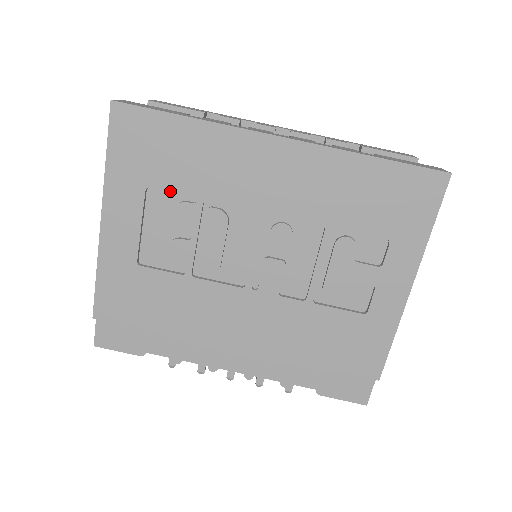
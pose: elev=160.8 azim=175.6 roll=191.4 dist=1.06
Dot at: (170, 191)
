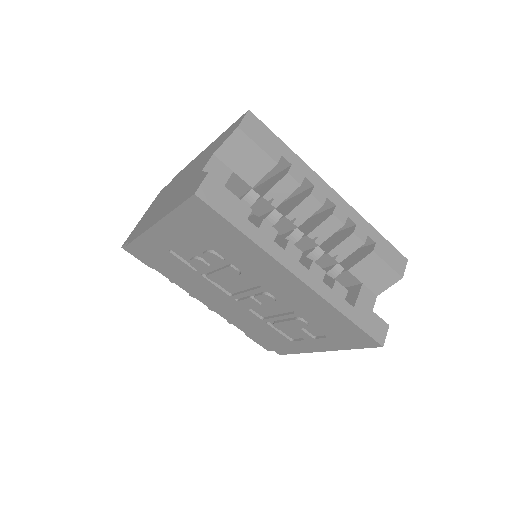
Dot at: (210, 246)
